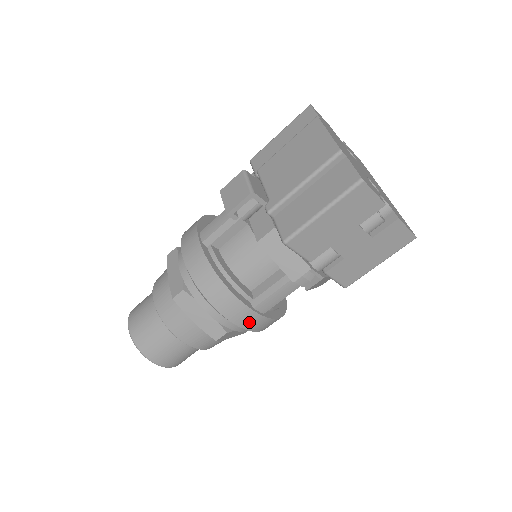
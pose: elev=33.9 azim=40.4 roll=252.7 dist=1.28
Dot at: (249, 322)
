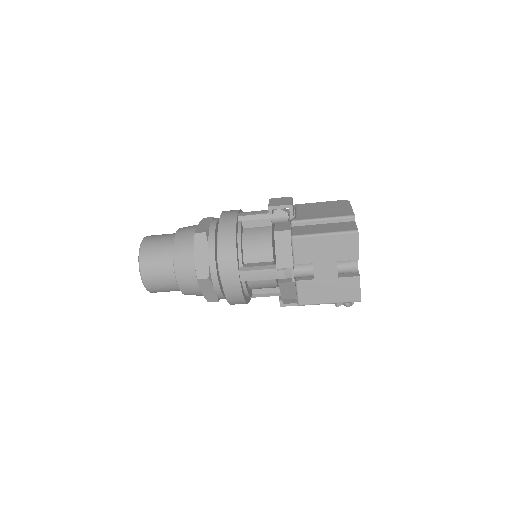
Dot at: (229, 279)
